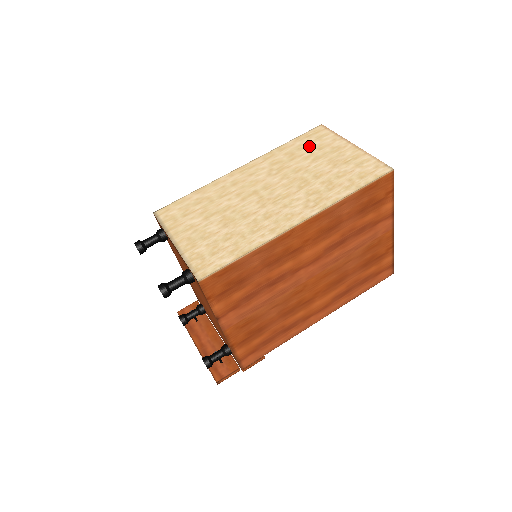
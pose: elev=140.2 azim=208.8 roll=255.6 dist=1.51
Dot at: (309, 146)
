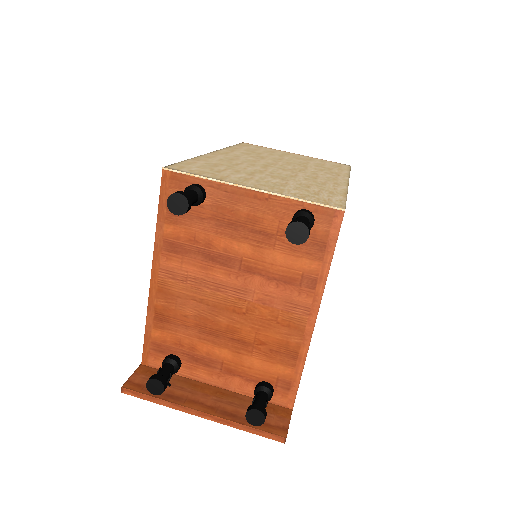
Dot at: (259, 150)
